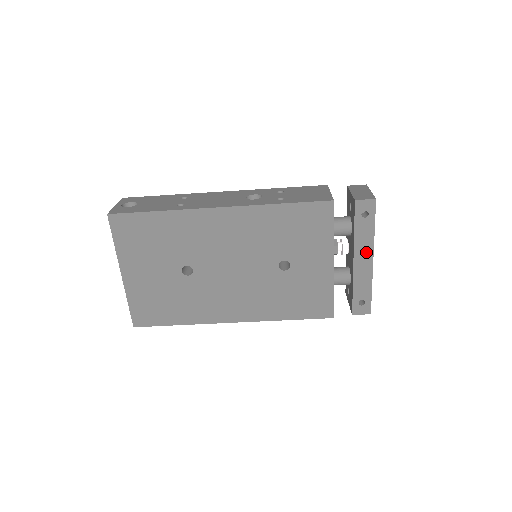
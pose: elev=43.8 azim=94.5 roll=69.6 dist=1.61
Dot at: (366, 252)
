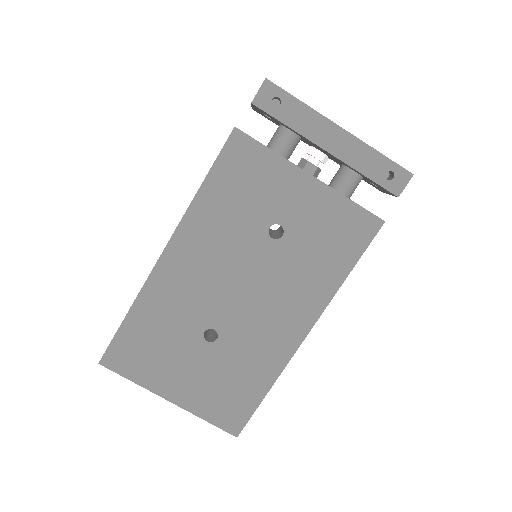
Dot at: (325, 130)
